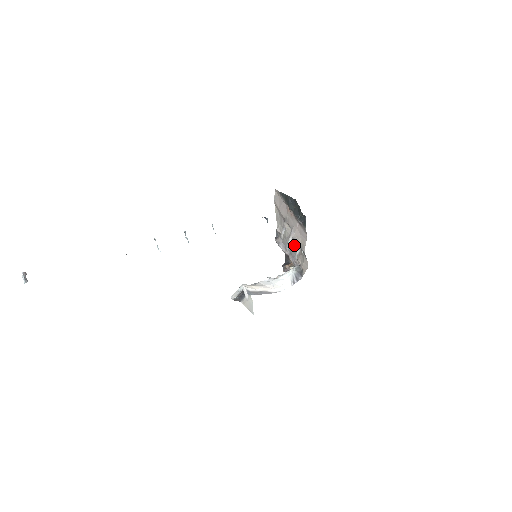
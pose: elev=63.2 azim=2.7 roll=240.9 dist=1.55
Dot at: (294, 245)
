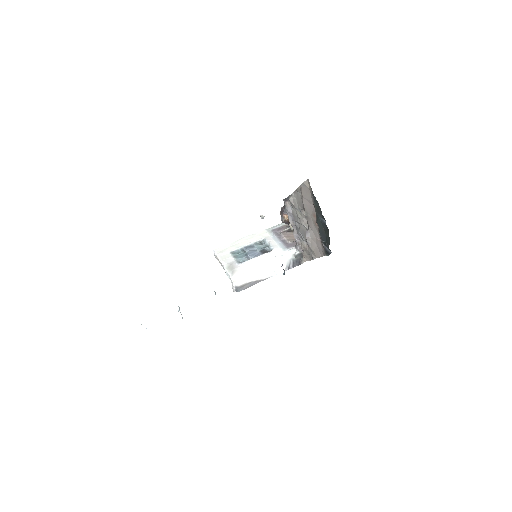
Dot at: (304, 234)
